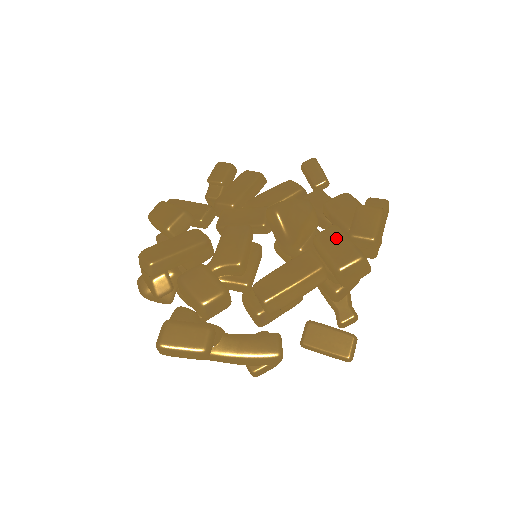
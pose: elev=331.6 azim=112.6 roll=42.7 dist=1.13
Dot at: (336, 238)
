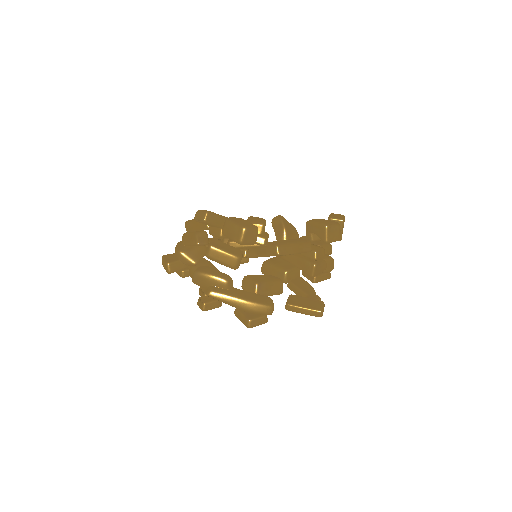
Dot at: (321, 219)
